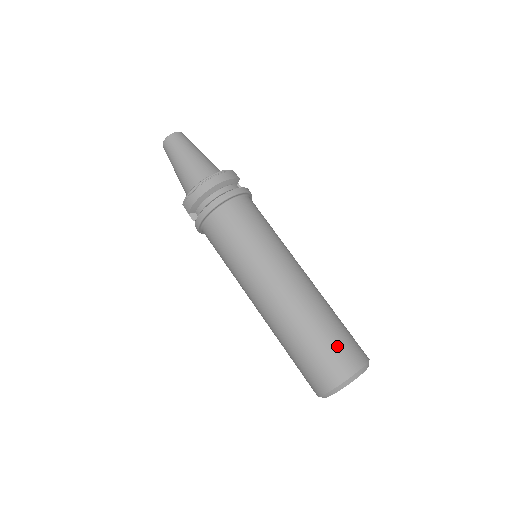
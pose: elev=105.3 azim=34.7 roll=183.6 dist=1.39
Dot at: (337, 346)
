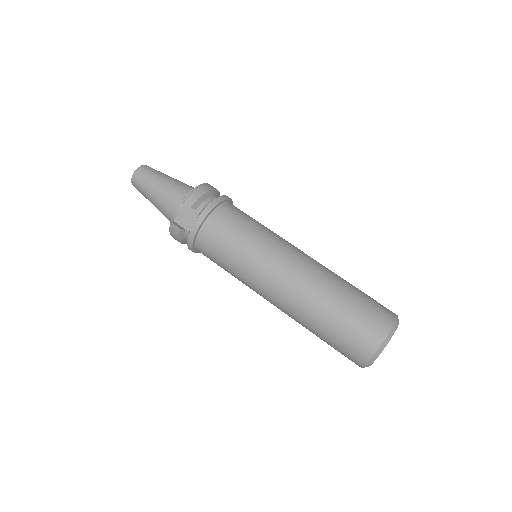
Dot at: (372, 298)
